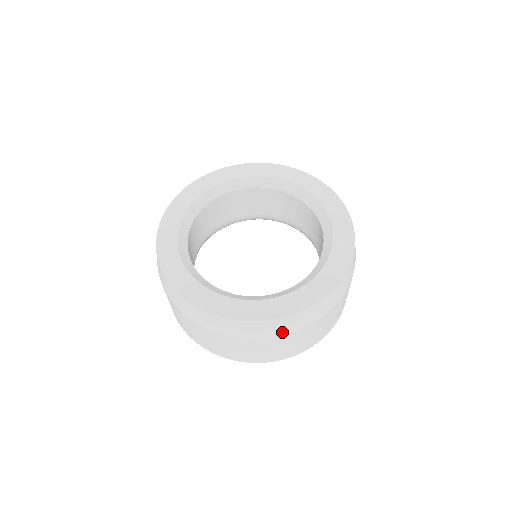
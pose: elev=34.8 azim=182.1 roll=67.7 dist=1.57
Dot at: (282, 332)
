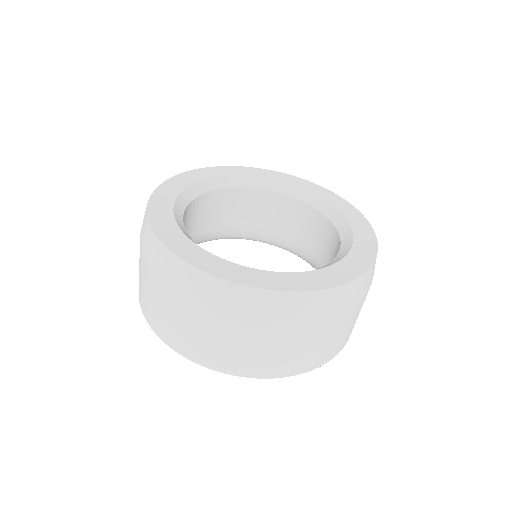
Dot at: (300, 317)
